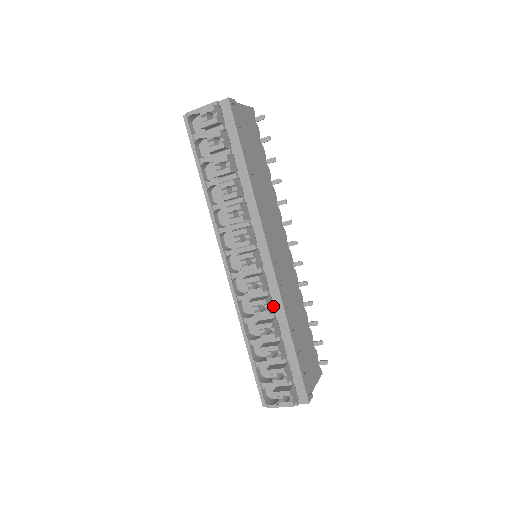
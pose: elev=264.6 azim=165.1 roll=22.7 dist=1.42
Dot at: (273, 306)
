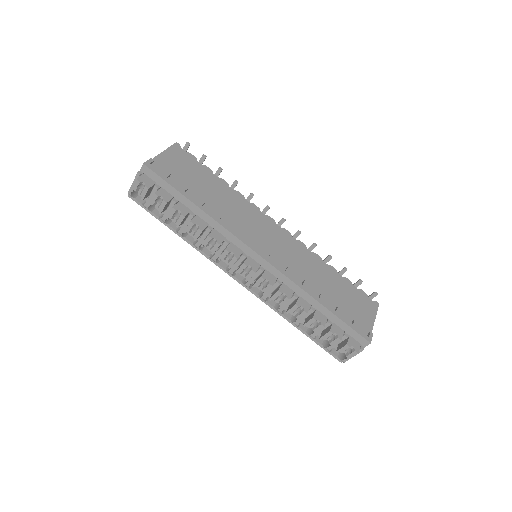
Dot at: (291, 289)
